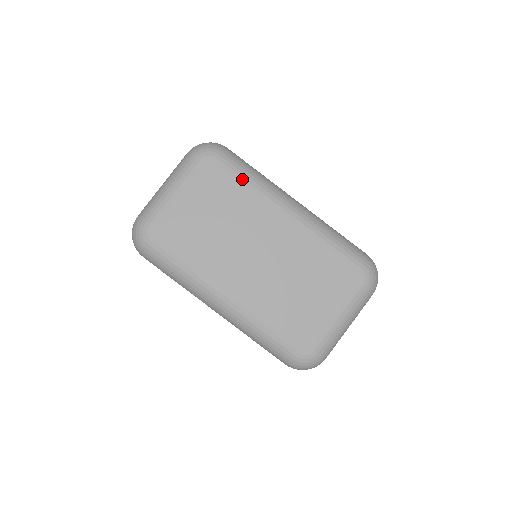
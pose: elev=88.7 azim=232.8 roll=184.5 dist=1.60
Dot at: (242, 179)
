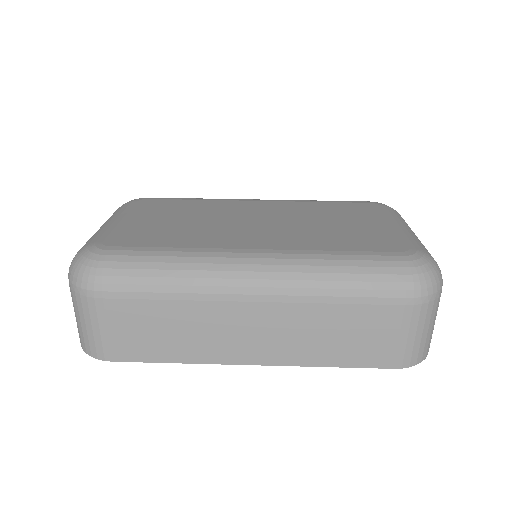
Dot at: (188, 199)
